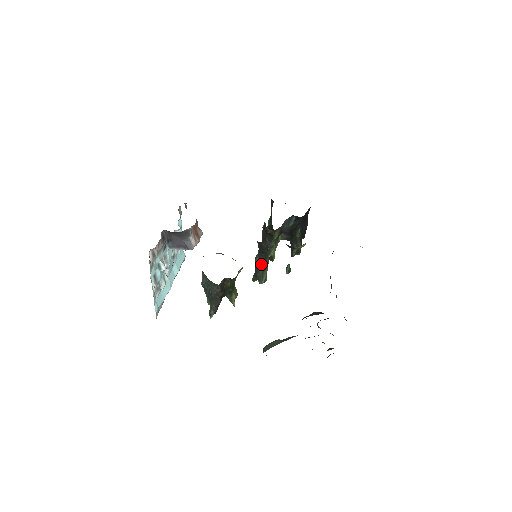
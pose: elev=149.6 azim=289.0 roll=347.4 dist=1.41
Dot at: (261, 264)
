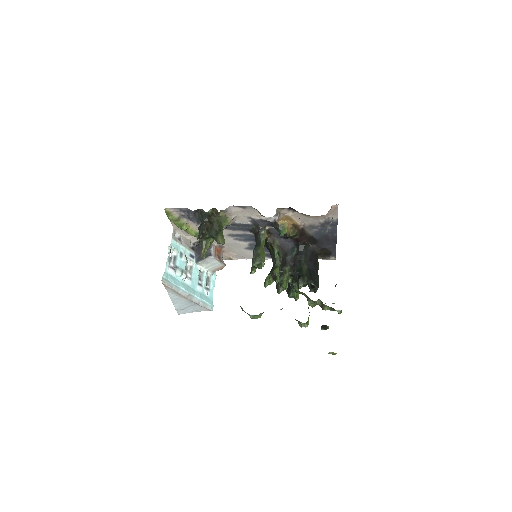
Dot at: (256, 250)
